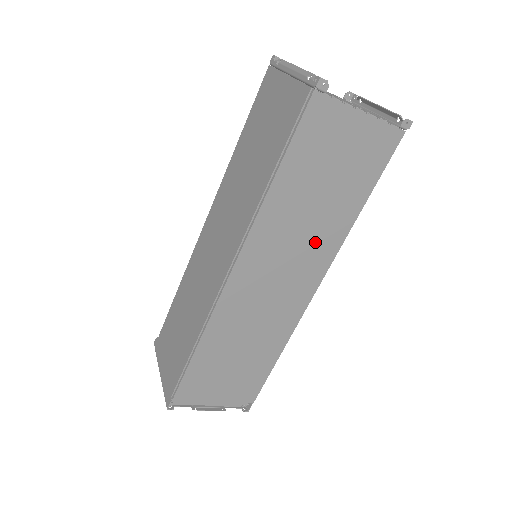
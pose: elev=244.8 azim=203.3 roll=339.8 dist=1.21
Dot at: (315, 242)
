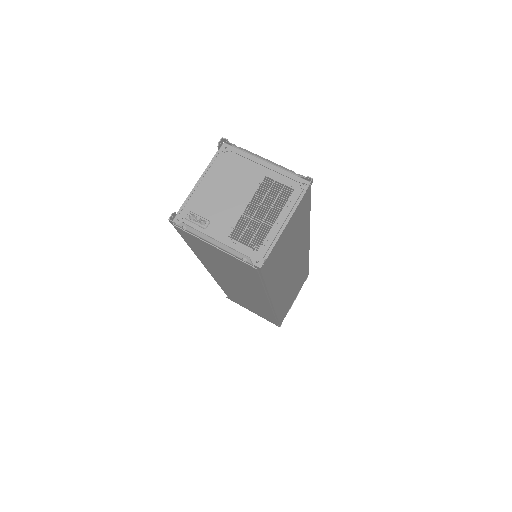
Dot at: (298, 249)
